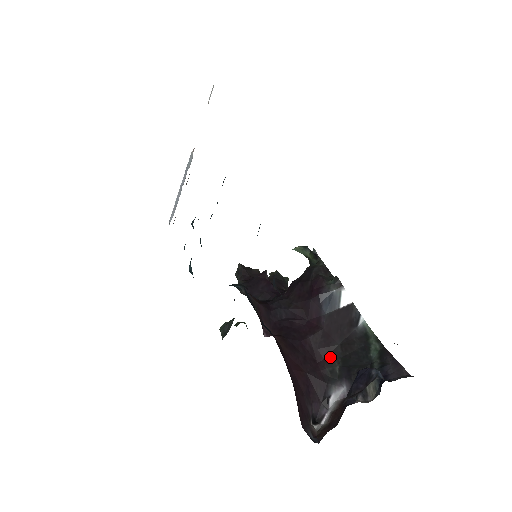
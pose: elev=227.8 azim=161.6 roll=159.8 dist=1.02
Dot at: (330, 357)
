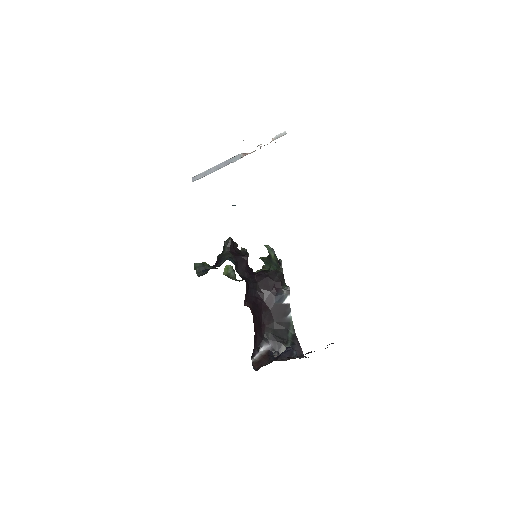
Dot at: (268, 326)
